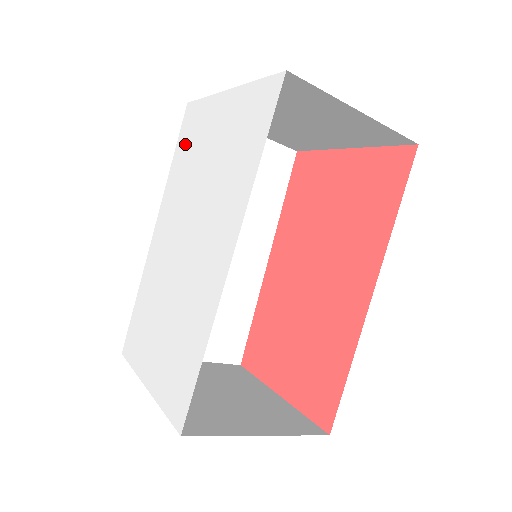
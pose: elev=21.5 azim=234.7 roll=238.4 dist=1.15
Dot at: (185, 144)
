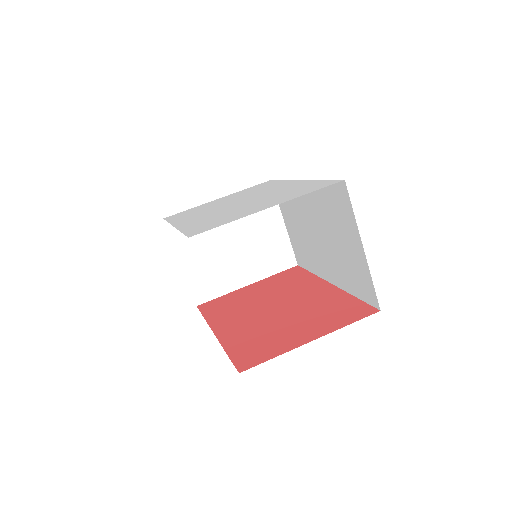
Dot at: (183, 214)
